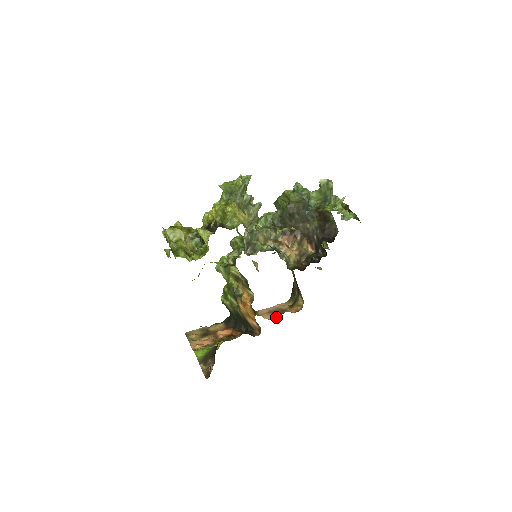
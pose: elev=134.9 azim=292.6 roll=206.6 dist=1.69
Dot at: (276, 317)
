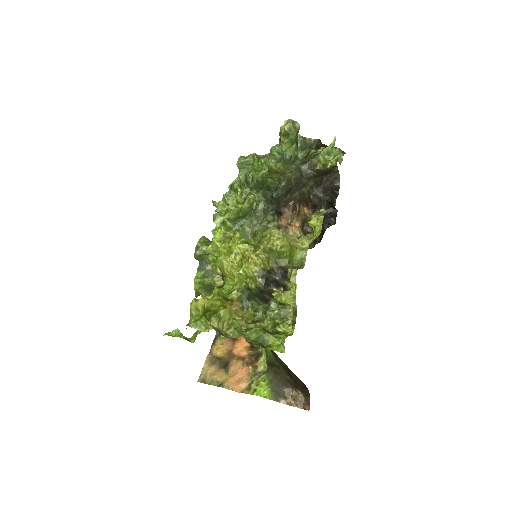
Dot at: occluded
